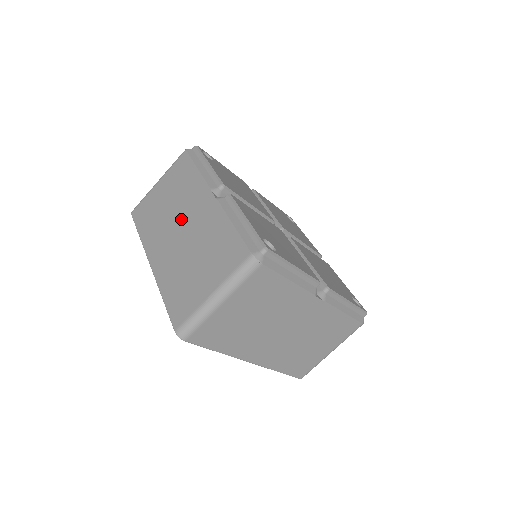
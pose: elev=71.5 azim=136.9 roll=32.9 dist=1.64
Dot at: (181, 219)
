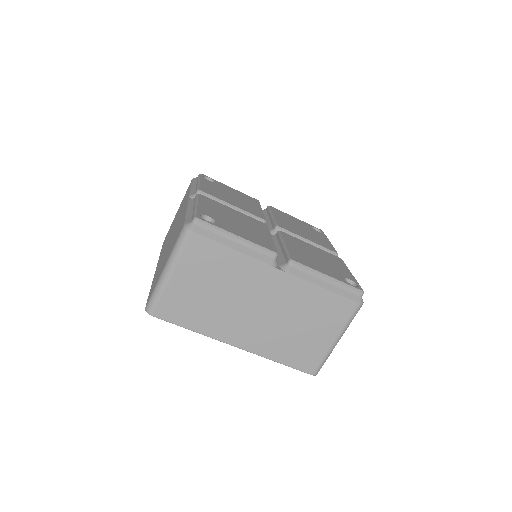
Dot at: (174, 227)
